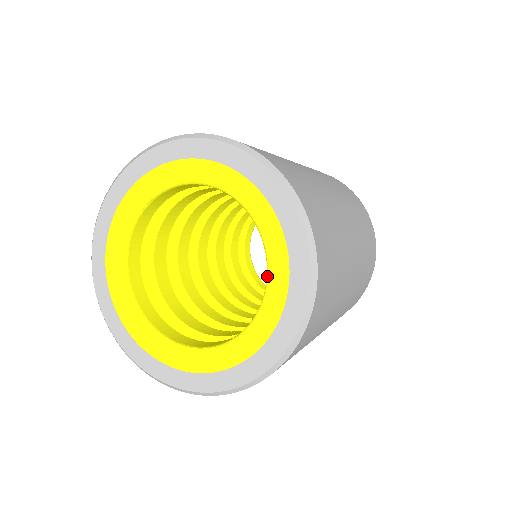
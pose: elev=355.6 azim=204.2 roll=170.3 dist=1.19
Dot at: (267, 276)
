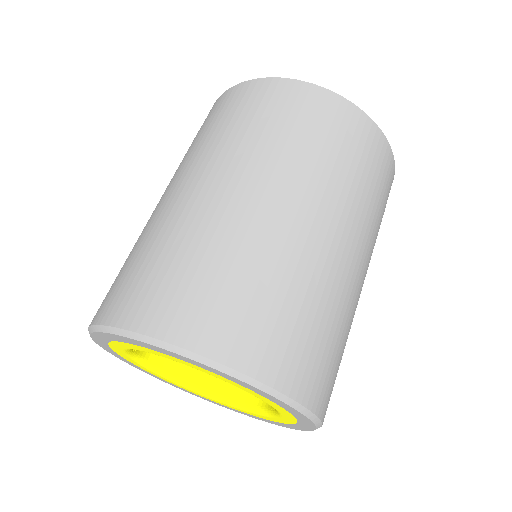
Dot at: occluded
